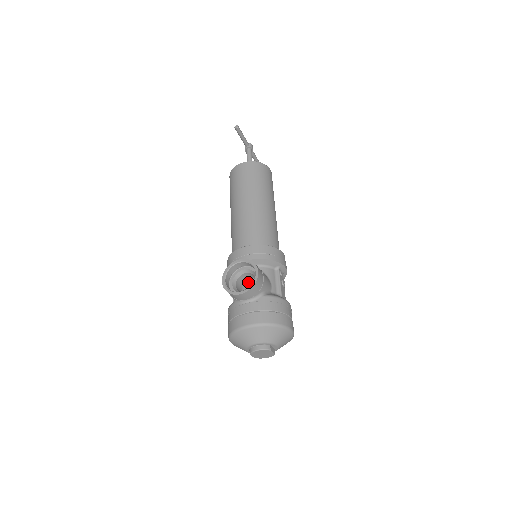
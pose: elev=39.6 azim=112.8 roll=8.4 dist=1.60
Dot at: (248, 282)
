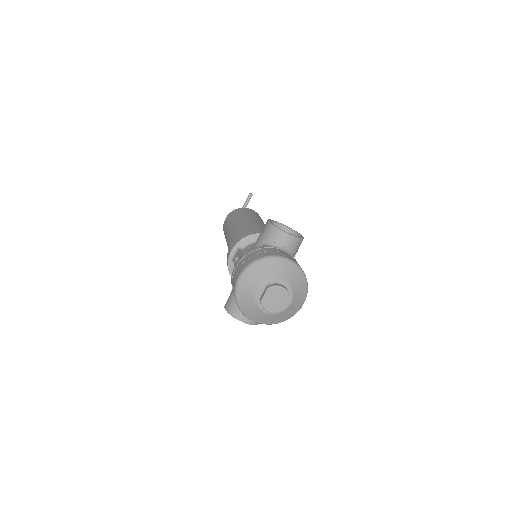
Dot at: occluded
